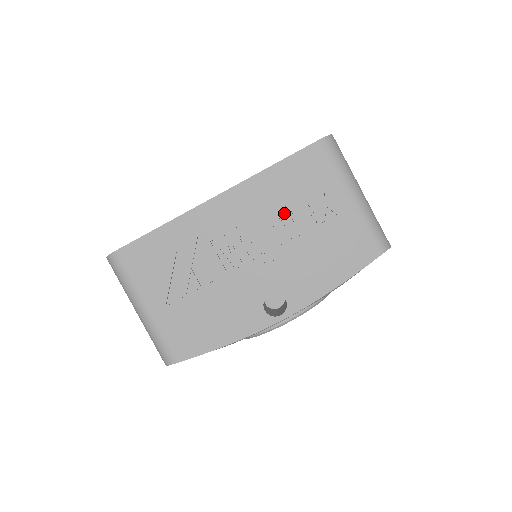
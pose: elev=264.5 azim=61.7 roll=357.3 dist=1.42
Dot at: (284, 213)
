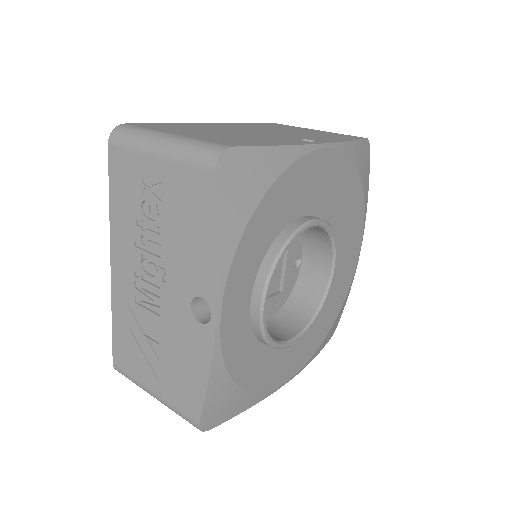
Dot at: (143, 226)
